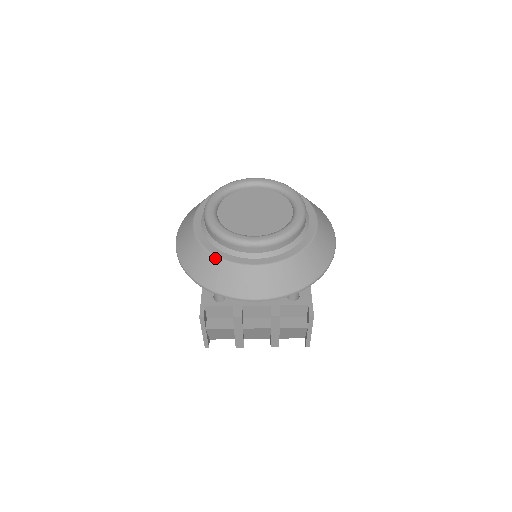
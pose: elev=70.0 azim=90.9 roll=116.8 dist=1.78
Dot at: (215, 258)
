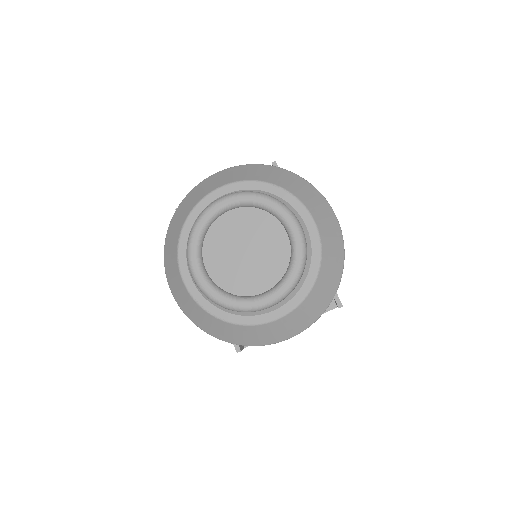
Dot at: (232, 325)
